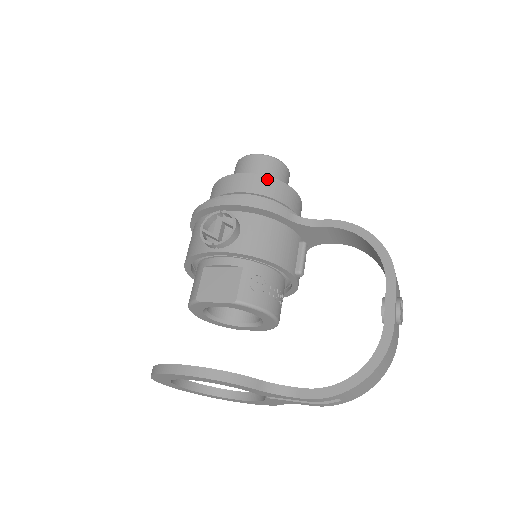
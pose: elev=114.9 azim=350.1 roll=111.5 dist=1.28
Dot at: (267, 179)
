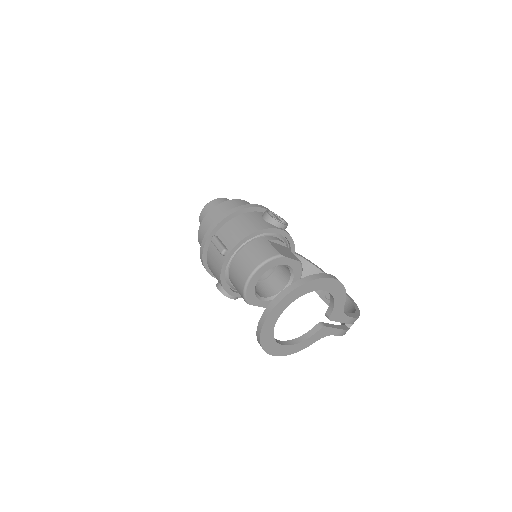
Dot at: occluded
